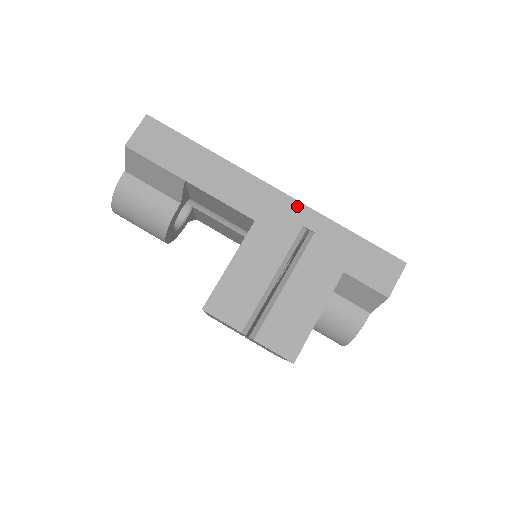
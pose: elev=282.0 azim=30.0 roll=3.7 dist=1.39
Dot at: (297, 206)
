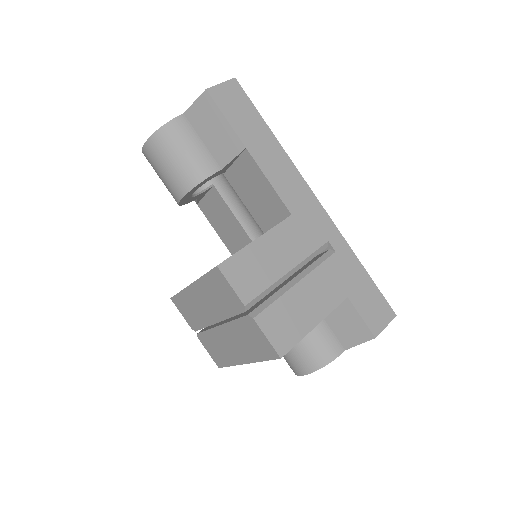
Dot at: (329, 222)
